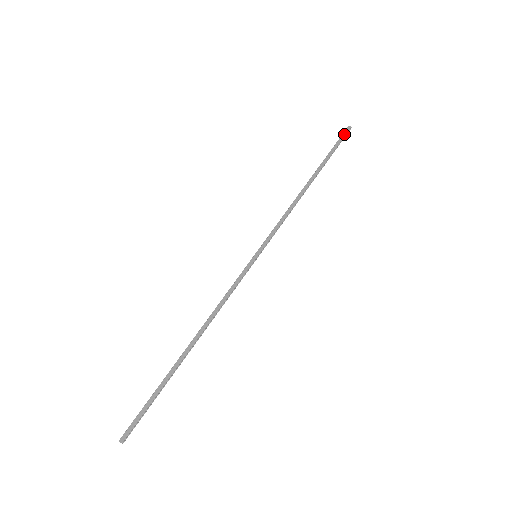
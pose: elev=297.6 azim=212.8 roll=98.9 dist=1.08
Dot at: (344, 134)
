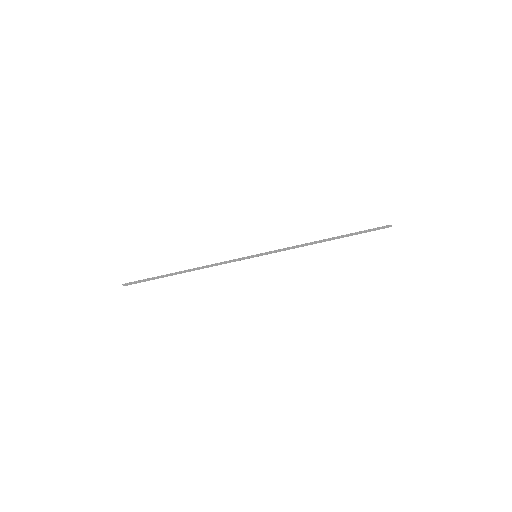
Dot at: (382, 228)
